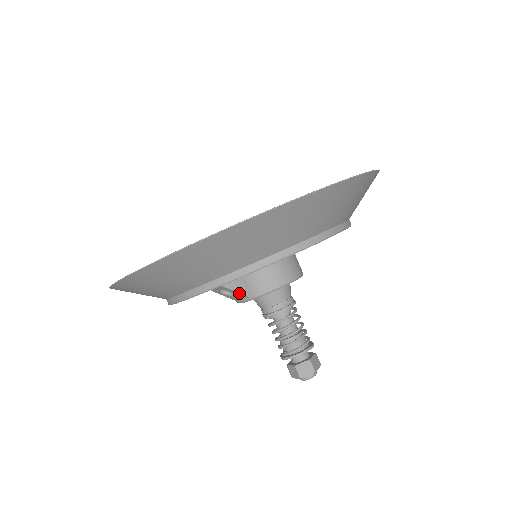
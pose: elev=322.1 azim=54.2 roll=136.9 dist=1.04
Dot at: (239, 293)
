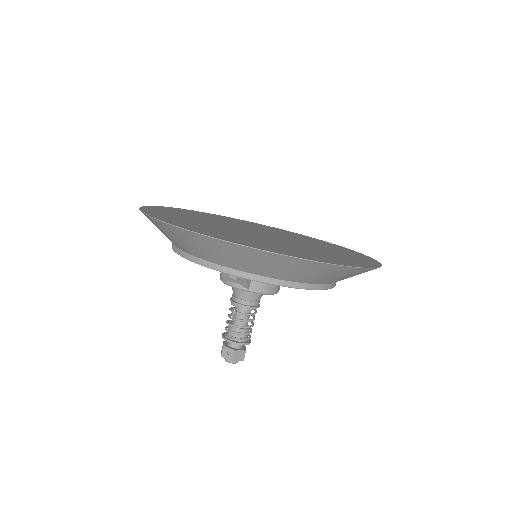
Dot at: (247, 283)
